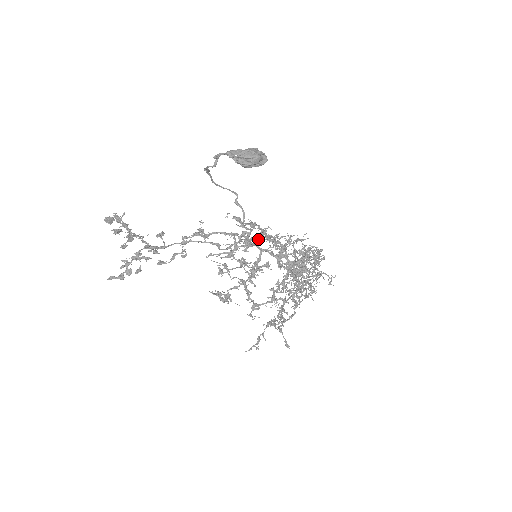
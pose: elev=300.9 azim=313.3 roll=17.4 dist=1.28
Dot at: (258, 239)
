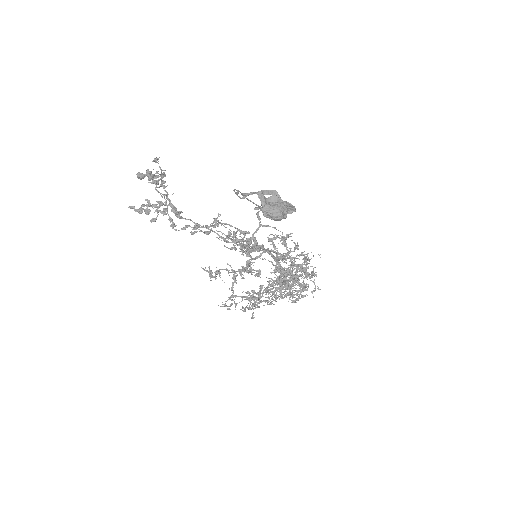
Dot at: (273, 227)
